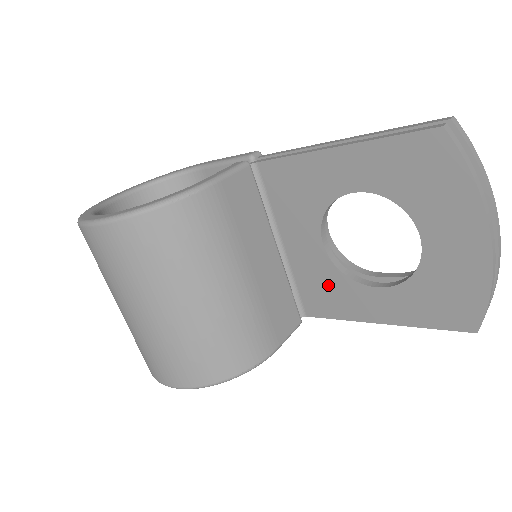
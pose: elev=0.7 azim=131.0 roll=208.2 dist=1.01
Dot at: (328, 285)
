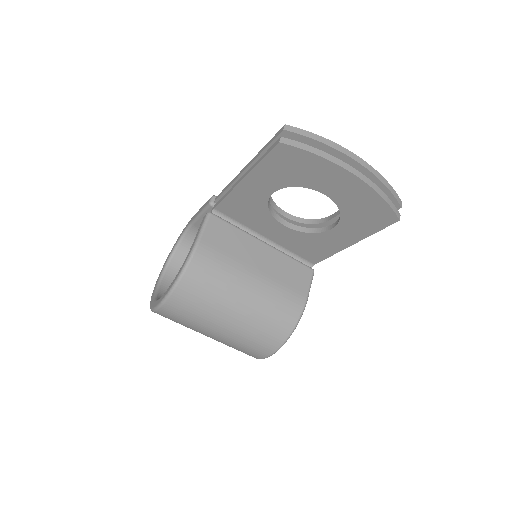
Dot at: (308, 243)
